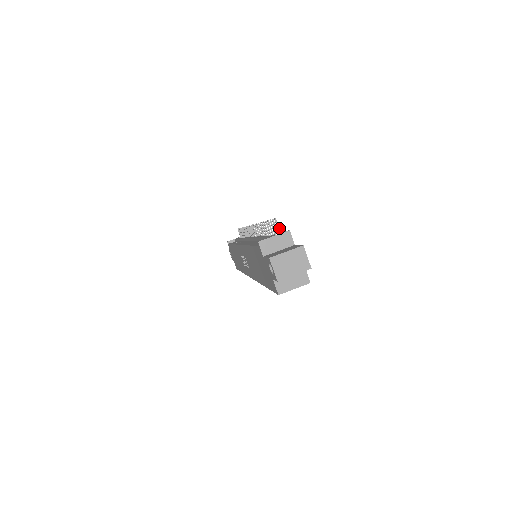
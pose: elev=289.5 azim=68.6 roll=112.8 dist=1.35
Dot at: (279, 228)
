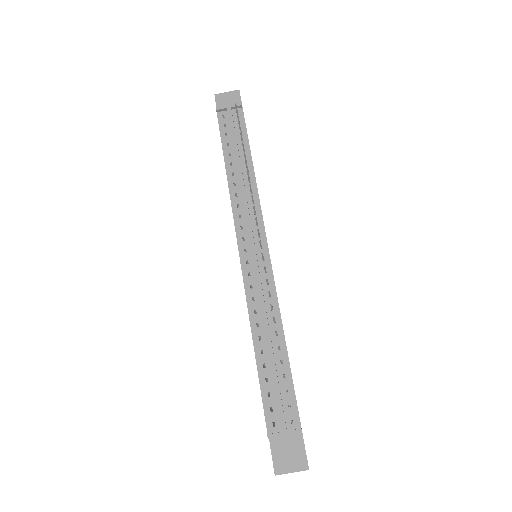
Dot at: occluded
